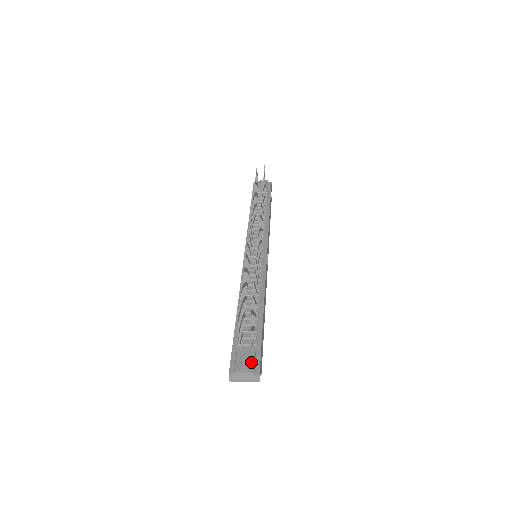
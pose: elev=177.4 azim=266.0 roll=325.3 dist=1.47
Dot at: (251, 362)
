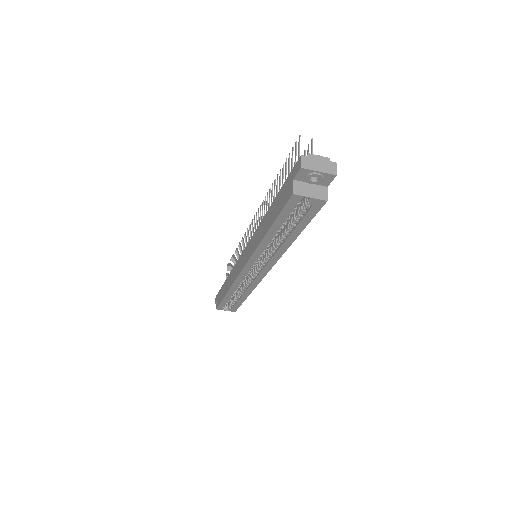
Dot at: occluded
